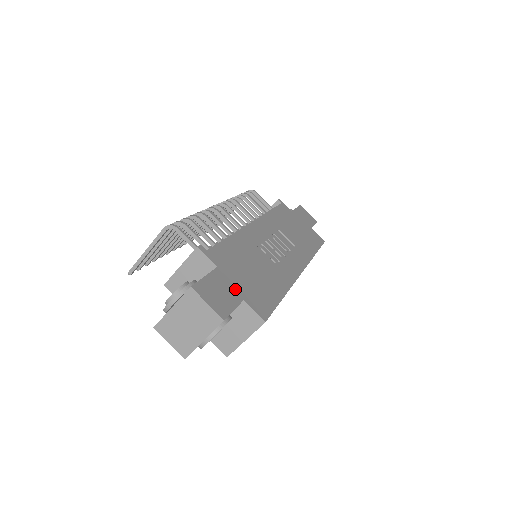
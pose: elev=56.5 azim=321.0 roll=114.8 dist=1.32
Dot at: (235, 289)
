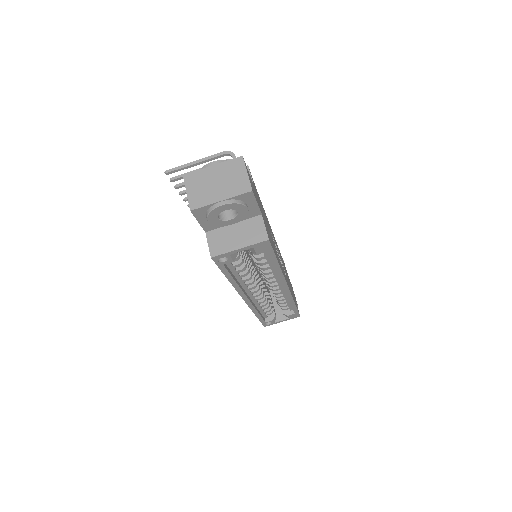
Dot at: (259, 205)
